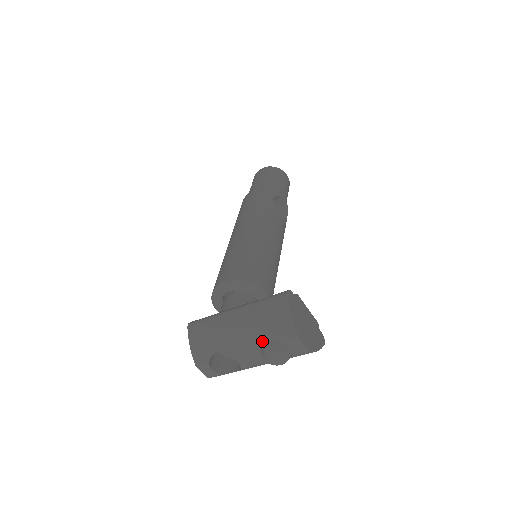
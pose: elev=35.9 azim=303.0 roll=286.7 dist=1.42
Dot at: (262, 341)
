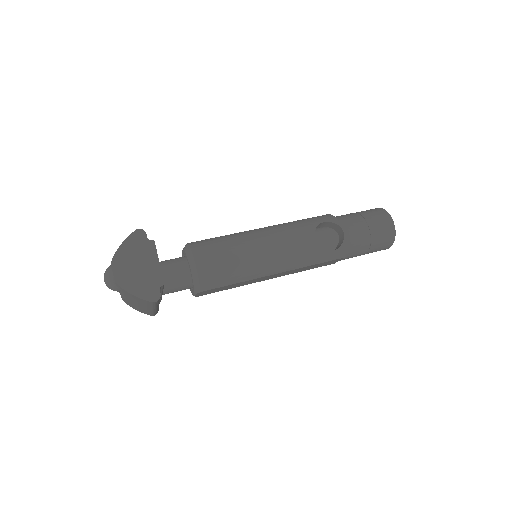
Dot at: occluded
